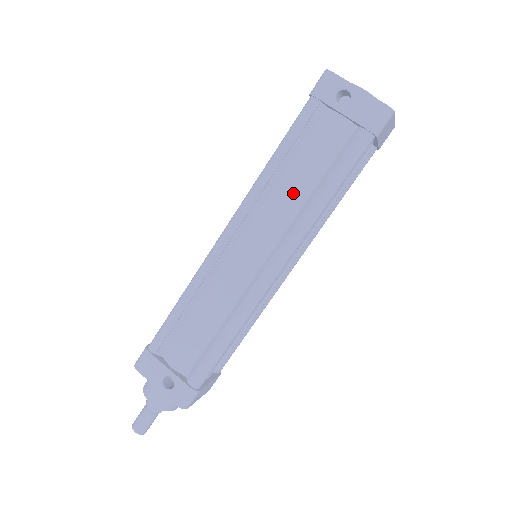
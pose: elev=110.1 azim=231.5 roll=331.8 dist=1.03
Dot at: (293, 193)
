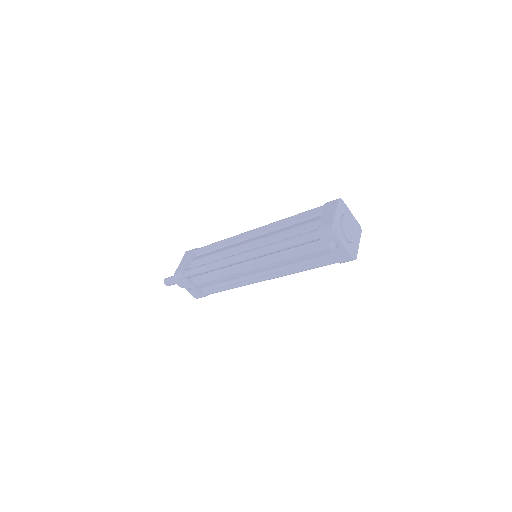
Dot at: (287, 261)
